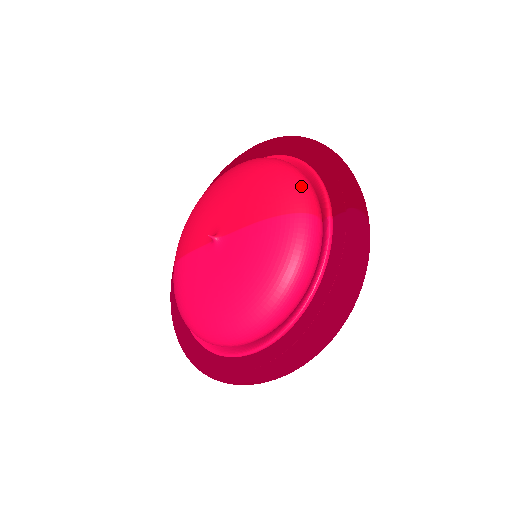
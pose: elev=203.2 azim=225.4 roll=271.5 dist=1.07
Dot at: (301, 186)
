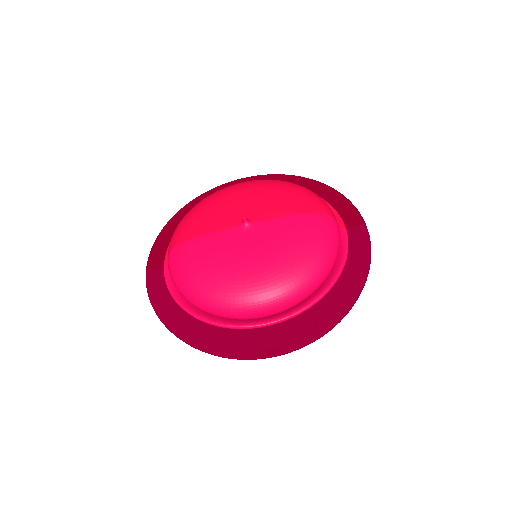
Dot at: (324, 201)
